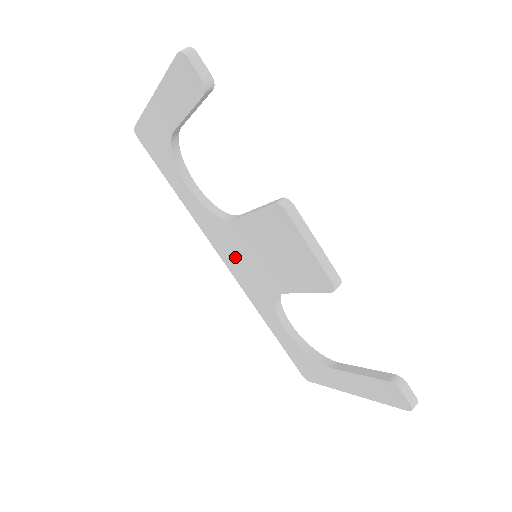
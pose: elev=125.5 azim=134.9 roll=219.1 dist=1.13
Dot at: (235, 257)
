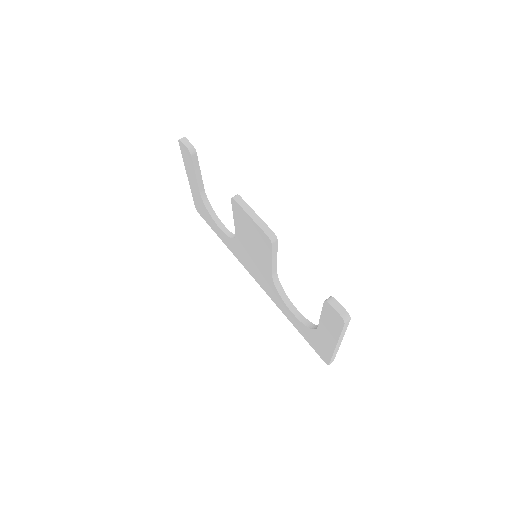
Dot at: (252, 267)
